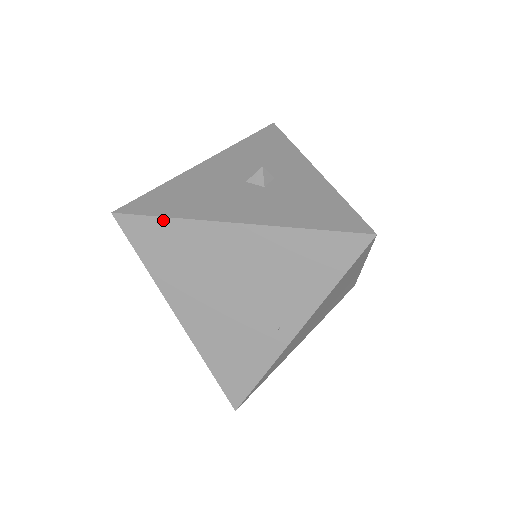
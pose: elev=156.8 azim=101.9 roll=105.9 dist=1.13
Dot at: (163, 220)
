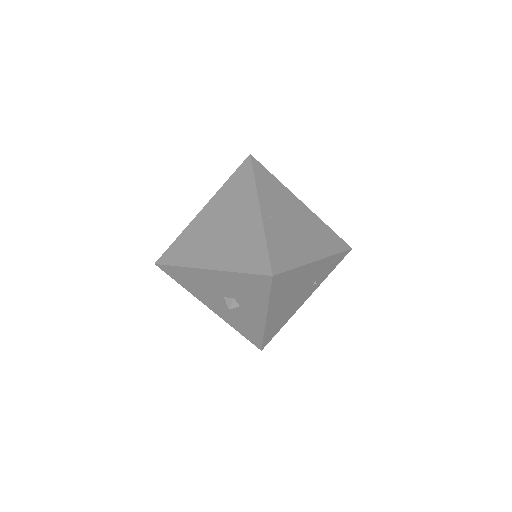
Dot at: (179, 282)
